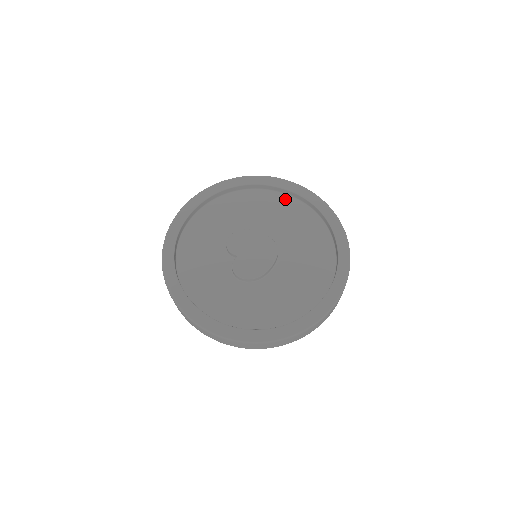
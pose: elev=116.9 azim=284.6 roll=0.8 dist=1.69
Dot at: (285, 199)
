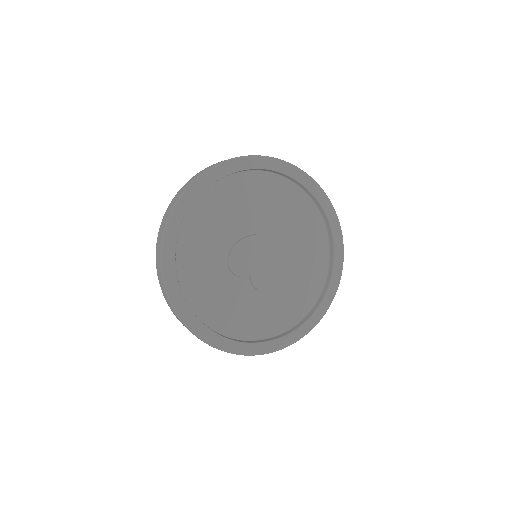
Dot at: (236, 180)
